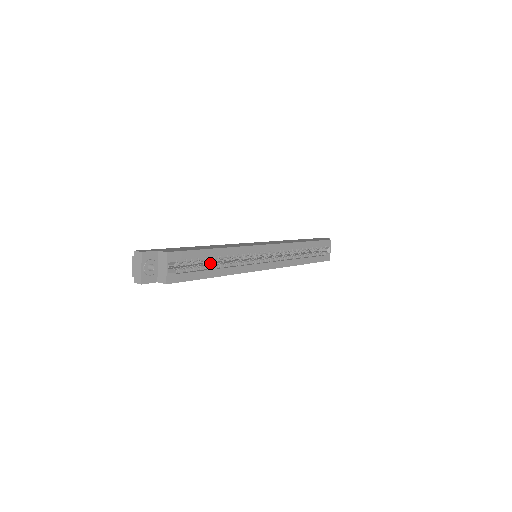
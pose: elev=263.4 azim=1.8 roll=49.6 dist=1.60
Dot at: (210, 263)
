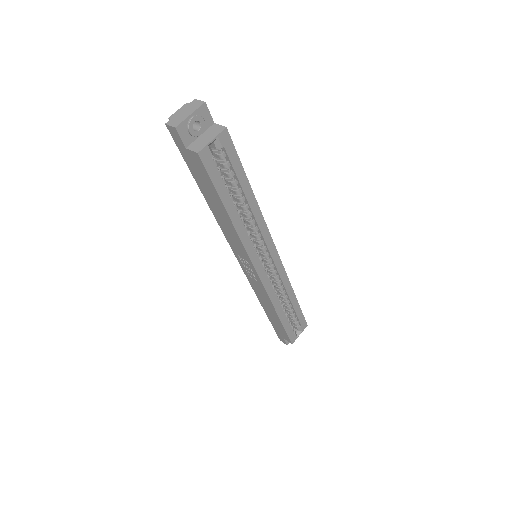
Dot at: occluded
